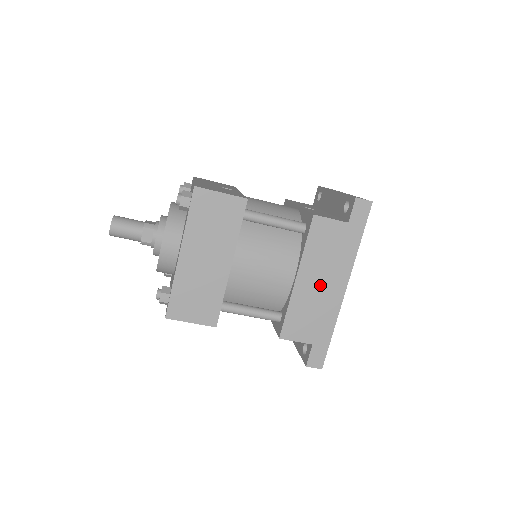
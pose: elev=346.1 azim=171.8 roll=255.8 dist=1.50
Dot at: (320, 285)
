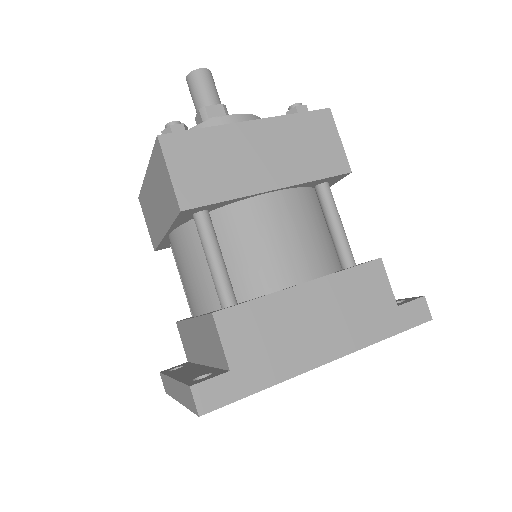
Dot at: (314, 322)
